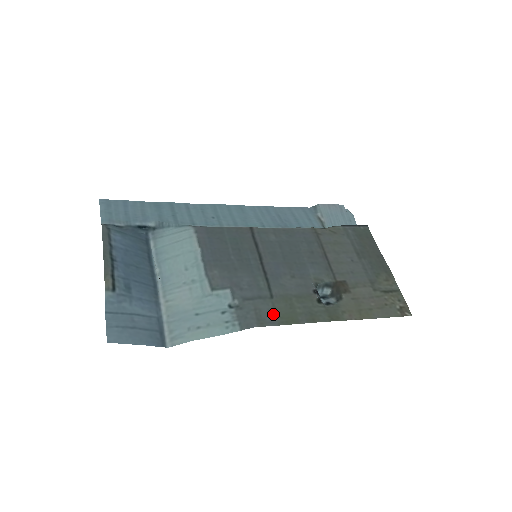
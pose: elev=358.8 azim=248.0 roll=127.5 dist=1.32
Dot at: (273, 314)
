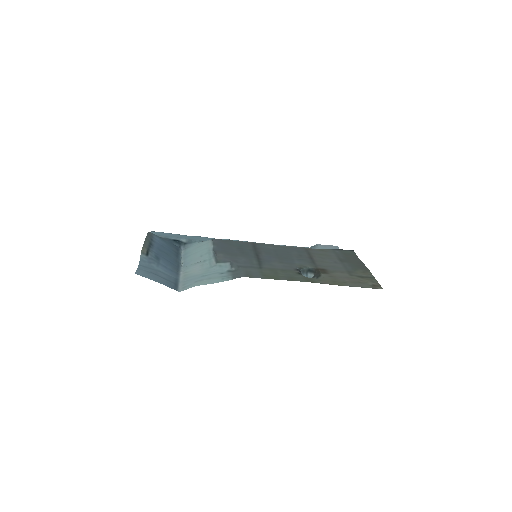
Dot at: (260, 274)
